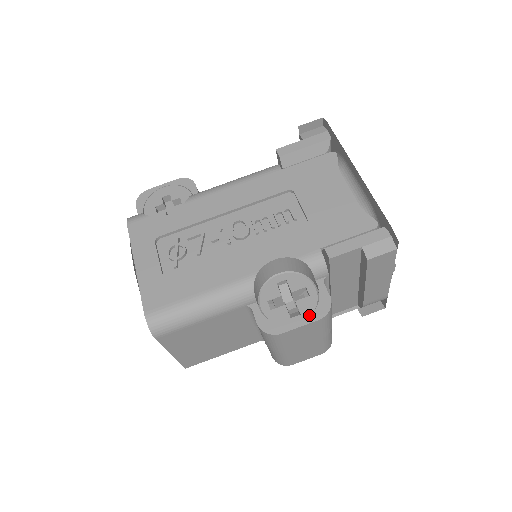
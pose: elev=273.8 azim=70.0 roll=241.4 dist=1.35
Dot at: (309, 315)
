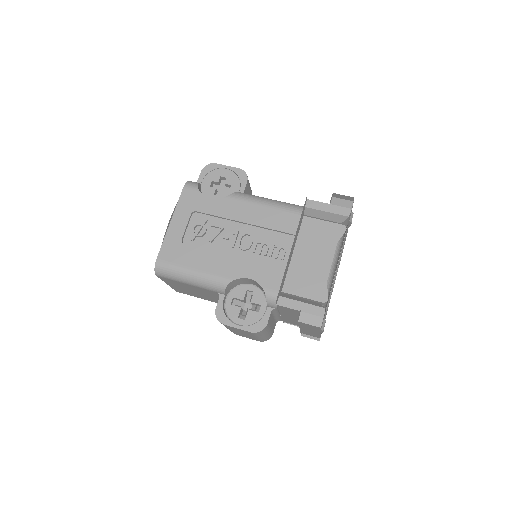
Dot at: (249, 324)
